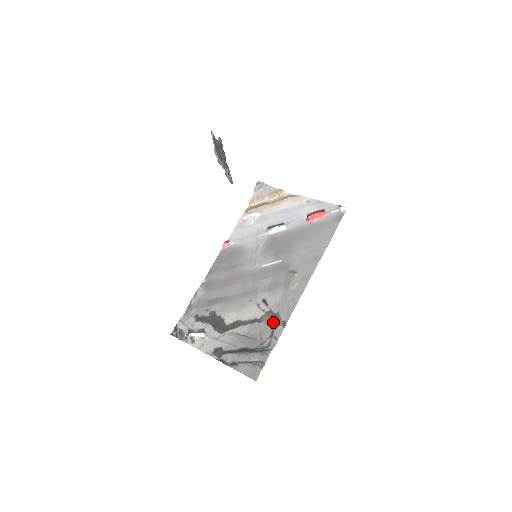
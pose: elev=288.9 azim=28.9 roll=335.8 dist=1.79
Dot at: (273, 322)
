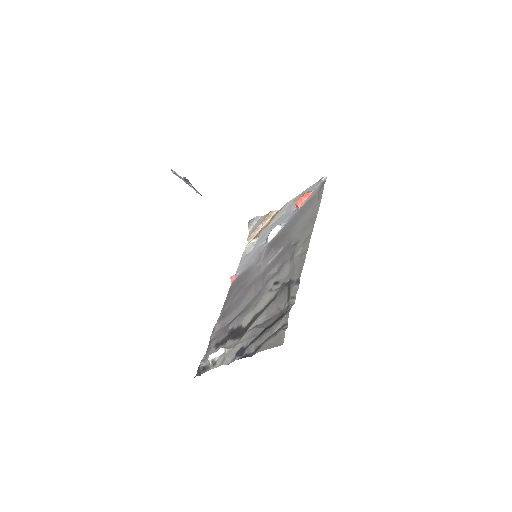
Dot at: (287, 289)
